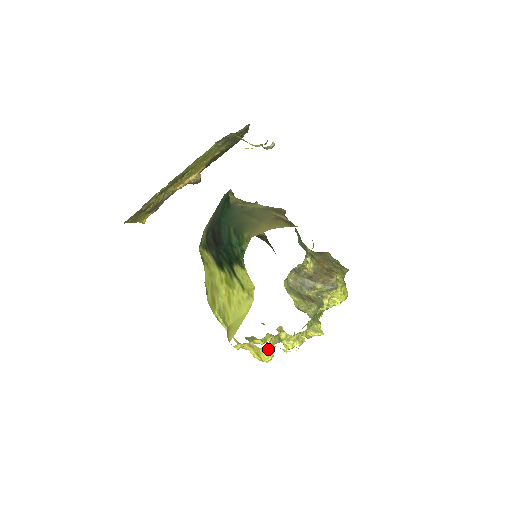
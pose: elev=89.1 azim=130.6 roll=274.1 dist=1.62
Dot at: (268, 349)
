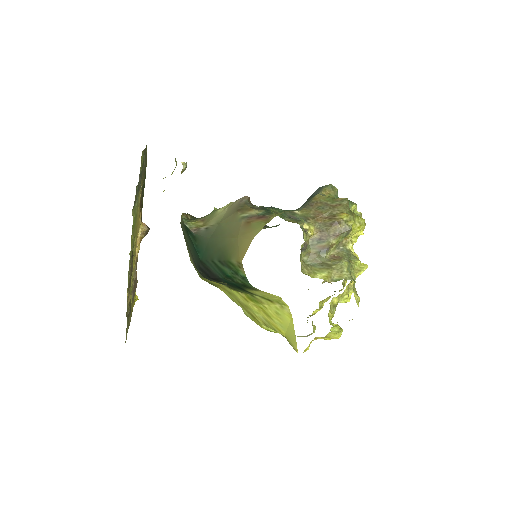
Dot at: (334, 331)
